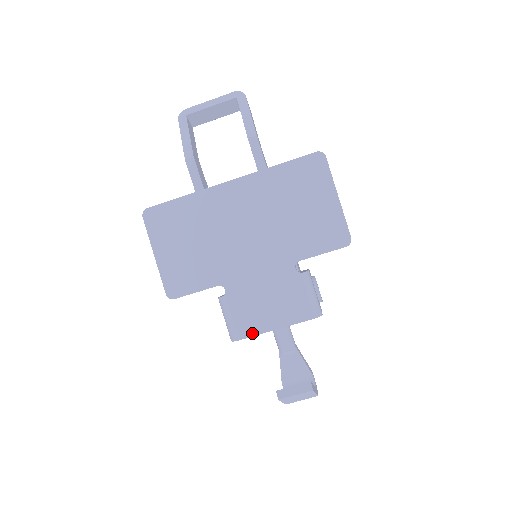
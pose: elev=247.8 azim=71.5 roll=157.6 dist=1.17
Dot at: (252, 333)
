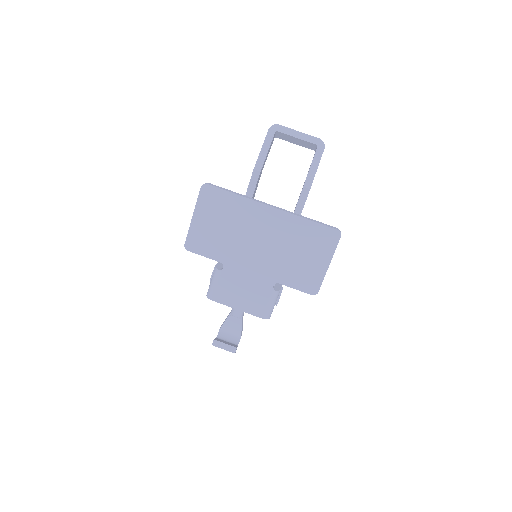
Dot at: (222, 302)
